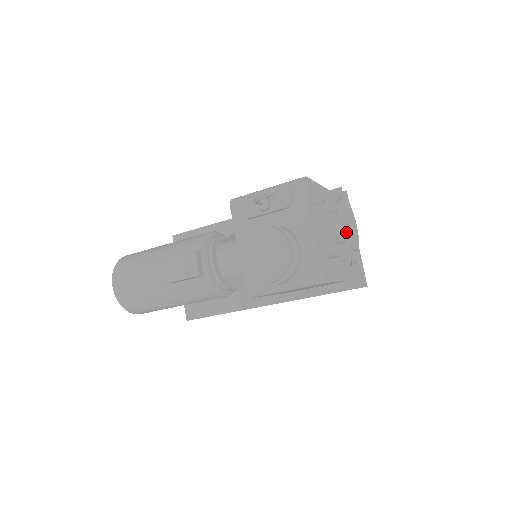
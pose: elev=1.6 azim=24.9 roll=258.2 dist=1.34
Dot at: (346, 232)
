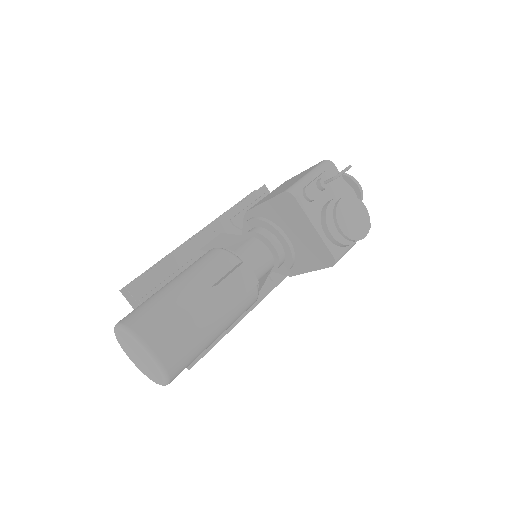
Dot at: (362, 192)
